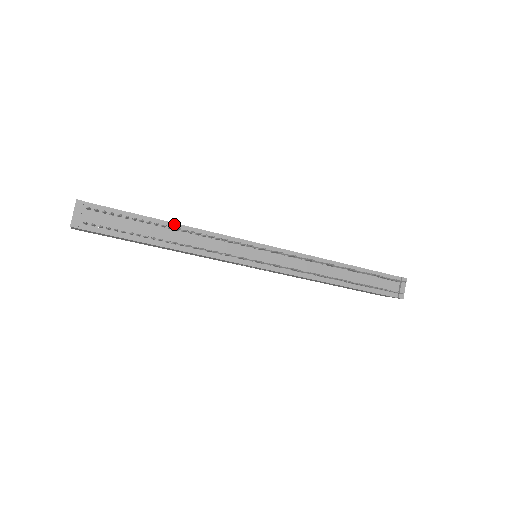
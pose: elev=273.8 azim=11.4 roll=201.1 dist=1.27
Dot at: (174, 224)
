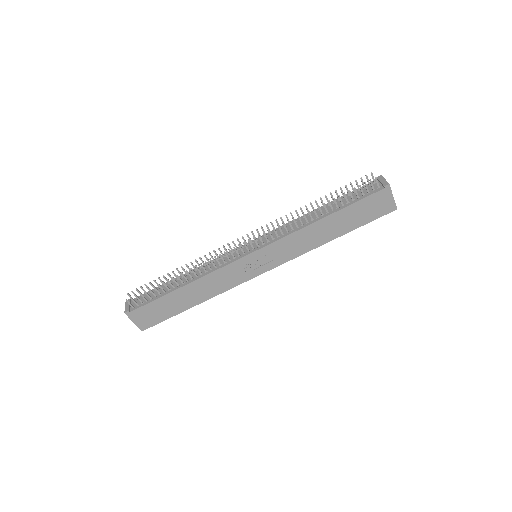
Dot at: (185, 274)
